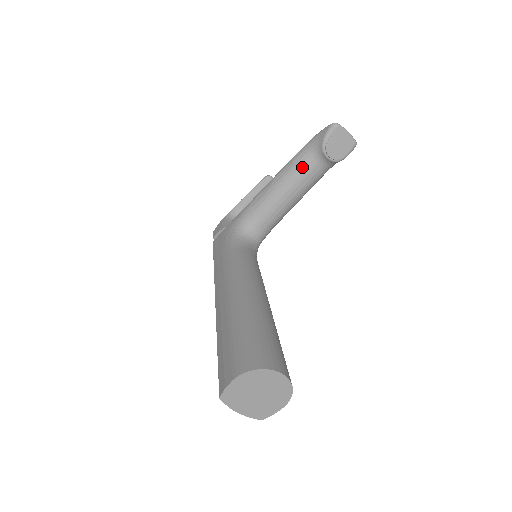
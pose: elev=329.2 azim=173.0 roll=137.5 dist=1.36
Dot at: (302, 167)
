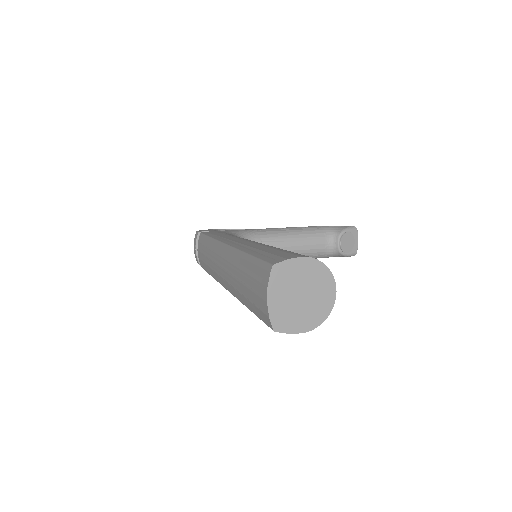
Dot at: (316, 235)
